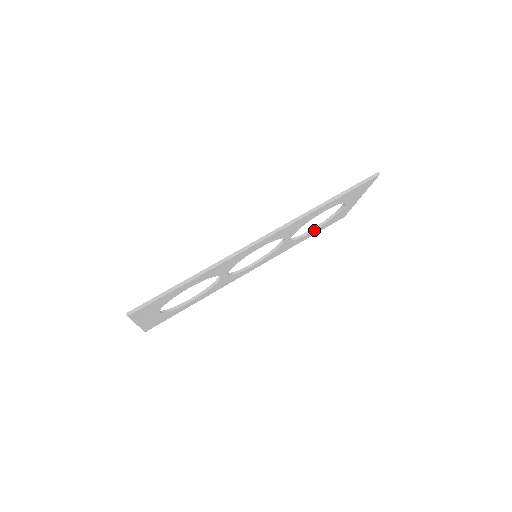
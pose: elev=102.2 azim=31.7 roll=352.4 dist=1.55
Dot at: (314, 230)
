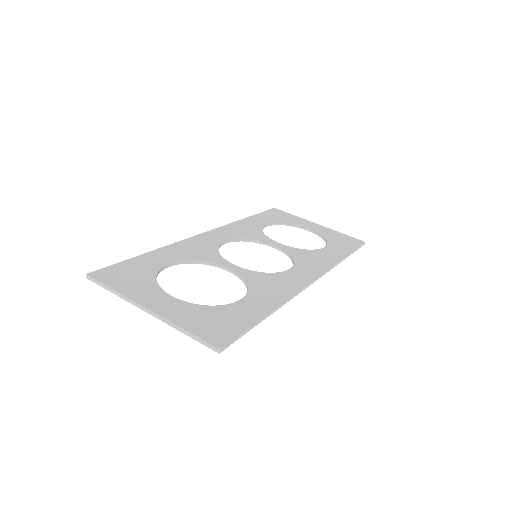
Dot at: (269, 225)
